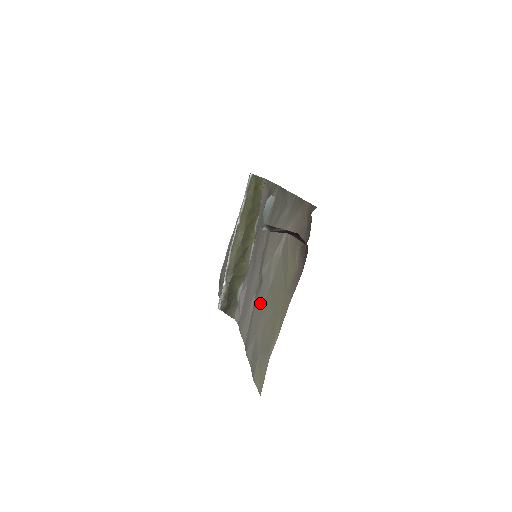
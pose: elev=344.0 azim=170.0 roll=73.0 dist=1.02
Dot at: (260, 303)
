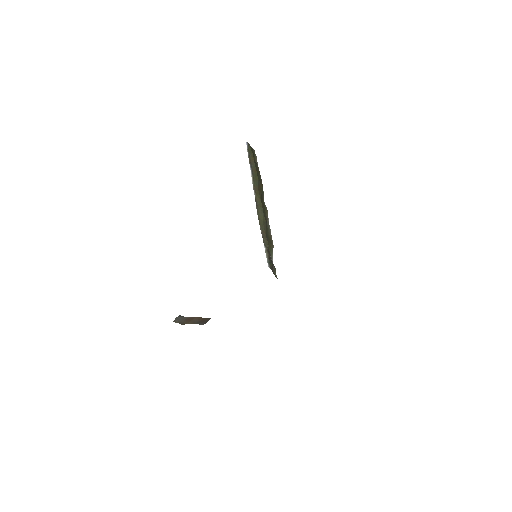
Dot at: occluded
